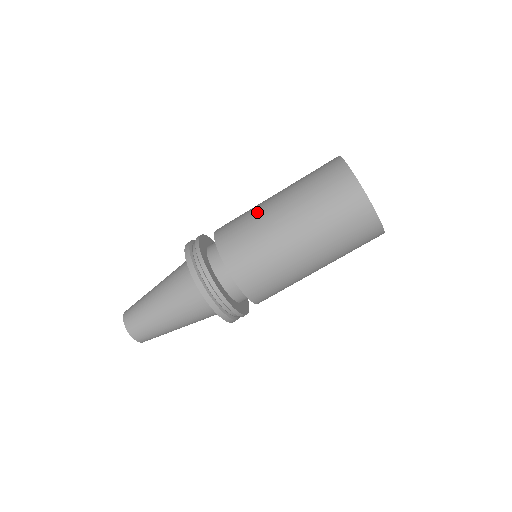
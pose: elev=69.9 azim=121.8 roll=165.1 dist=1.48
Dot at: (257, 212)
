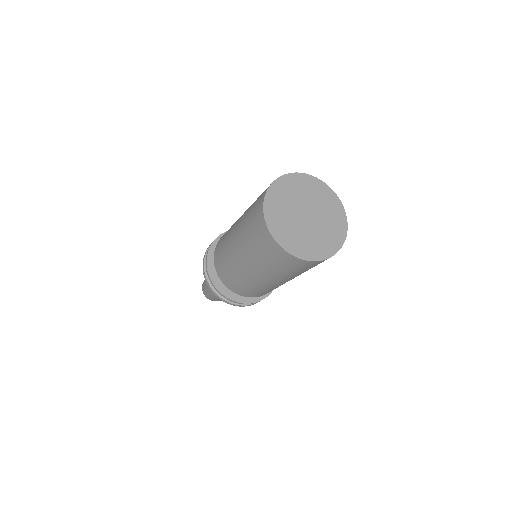
Dot at: (231, 228)
